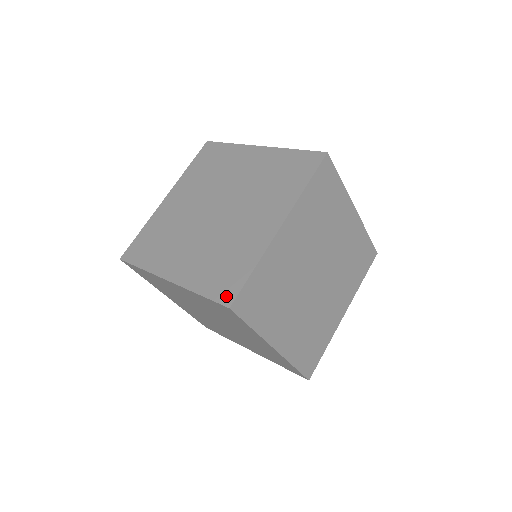
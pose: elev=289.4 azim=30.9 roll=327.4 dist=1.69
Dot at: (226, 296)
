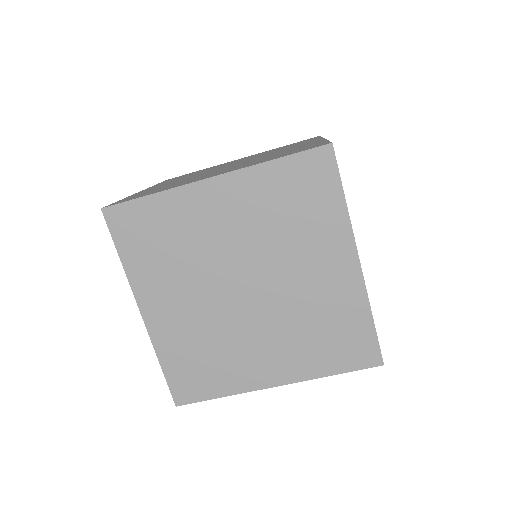
Dot at: (369, 359)
